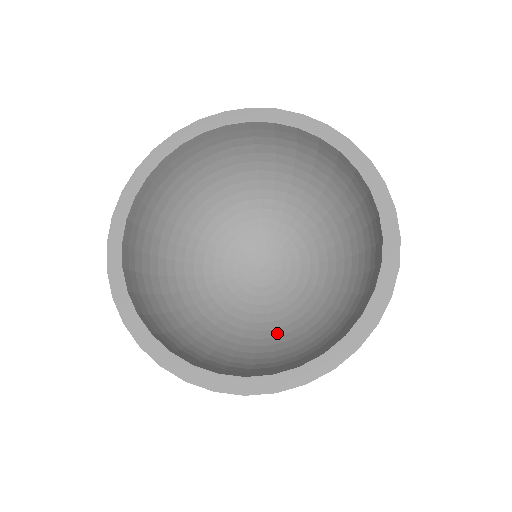
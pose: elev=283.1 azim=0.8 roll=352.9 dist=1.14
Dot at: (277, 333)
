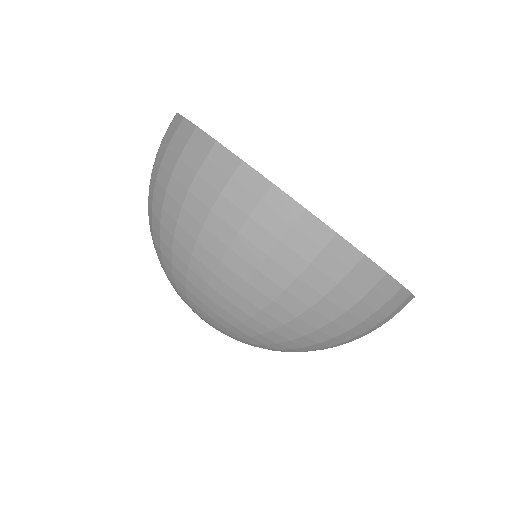
Dot at: occluded
